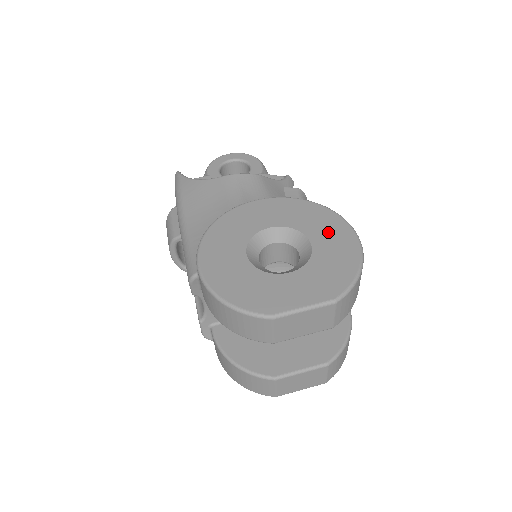
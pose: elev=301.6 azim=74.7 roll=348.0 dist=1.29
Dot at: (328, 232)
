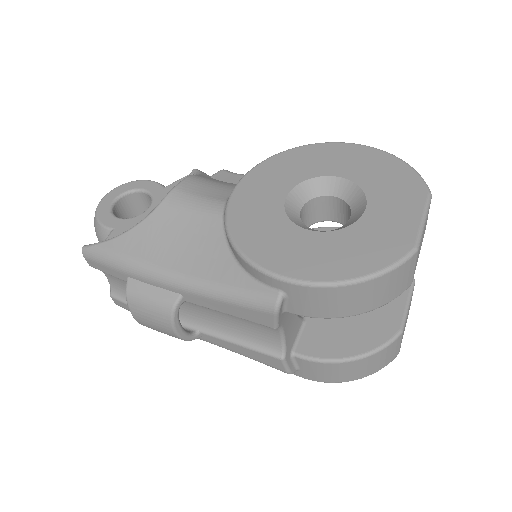
Dot at: (336, 159)
